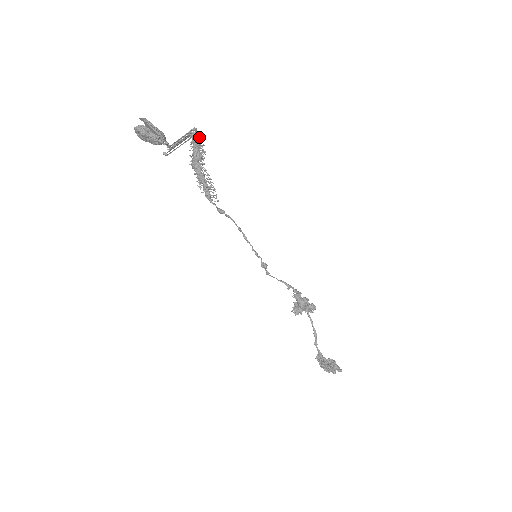
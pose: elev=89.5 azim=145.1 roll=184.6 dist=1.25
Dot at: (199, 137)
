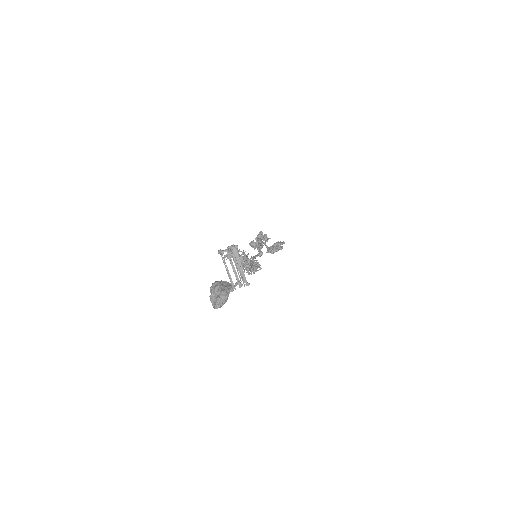
Dot at: occluded
